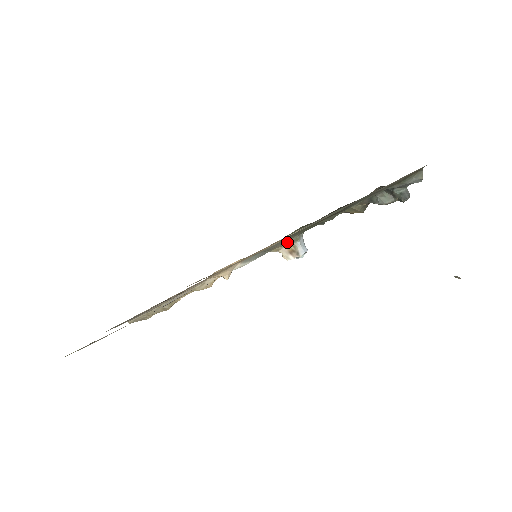
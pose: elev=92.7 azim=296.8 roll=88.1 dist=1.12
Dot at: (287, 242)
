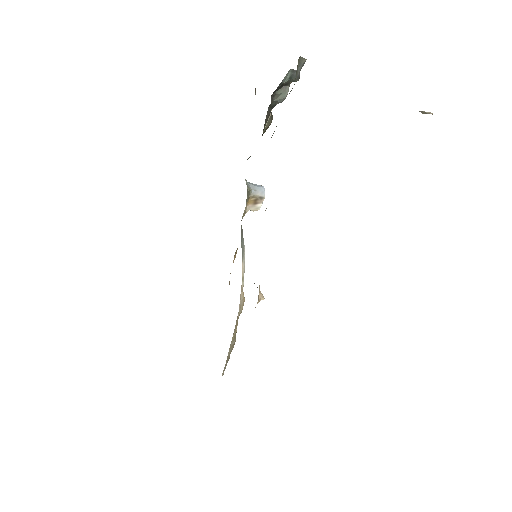
Dot at: (246, 203)
